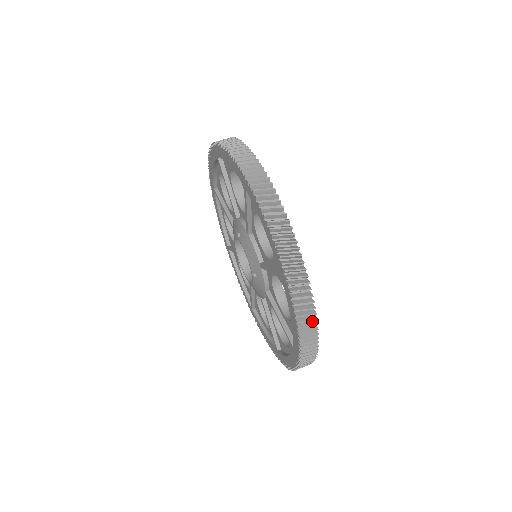
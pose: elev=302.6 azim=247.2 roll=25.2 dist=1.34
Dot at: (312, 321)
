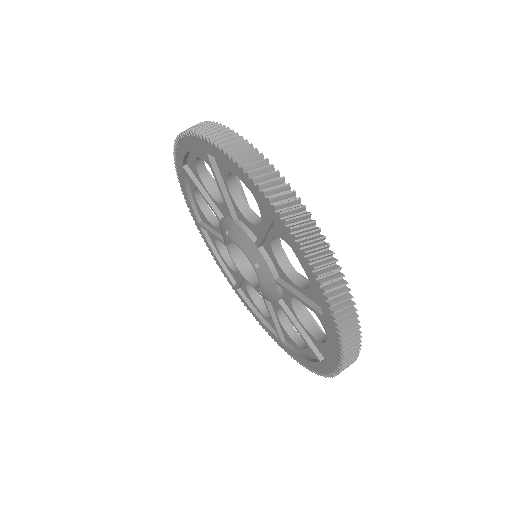
Dot at: (329, 259)
